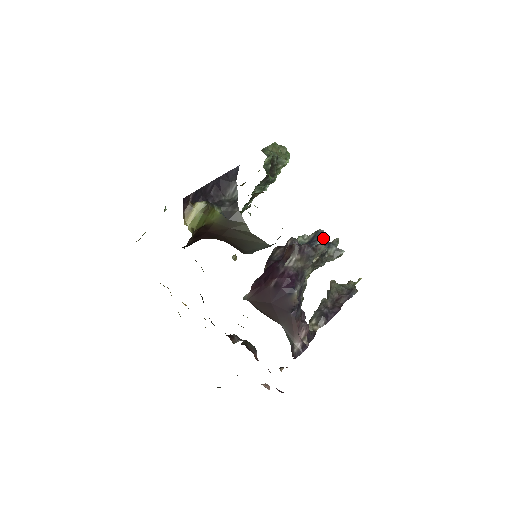
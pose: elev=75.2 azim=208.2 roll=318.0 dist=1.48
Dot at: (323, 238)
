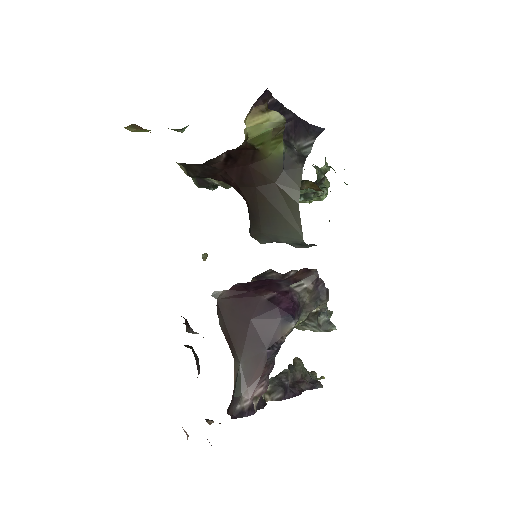
Dot at: occluded
